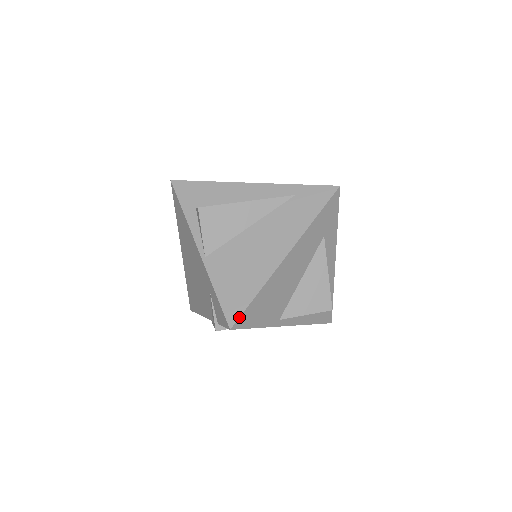
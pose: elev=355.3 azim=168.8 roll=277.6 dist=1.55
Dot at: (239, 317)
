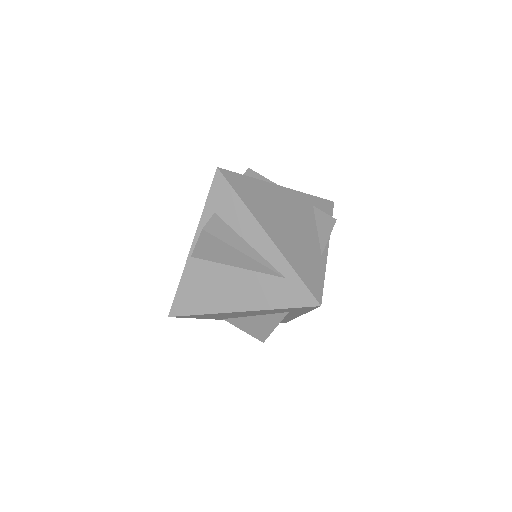
Dot at: (178, 316)
